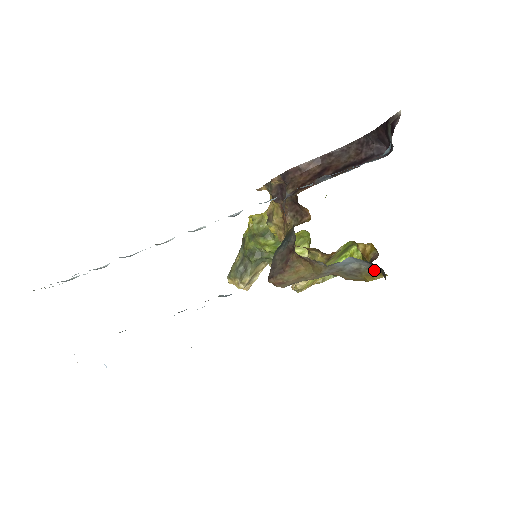
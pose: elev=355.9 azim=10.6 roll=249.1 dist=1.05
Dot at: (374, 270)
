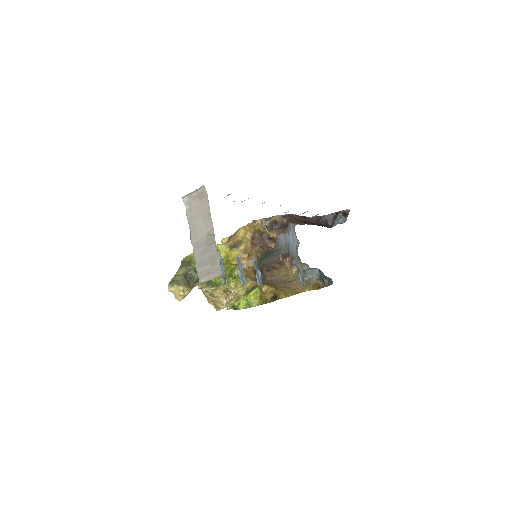
Dot at: (315, 284)
